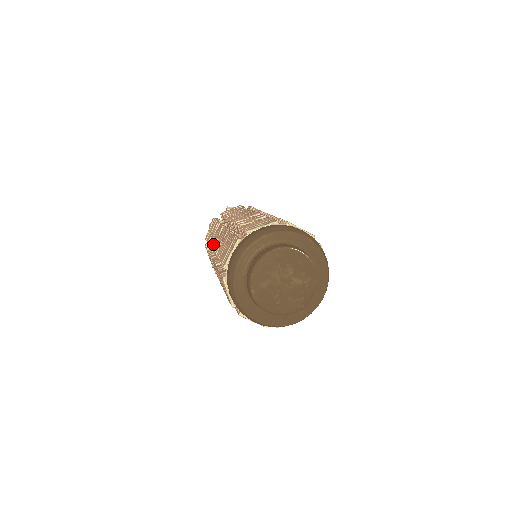
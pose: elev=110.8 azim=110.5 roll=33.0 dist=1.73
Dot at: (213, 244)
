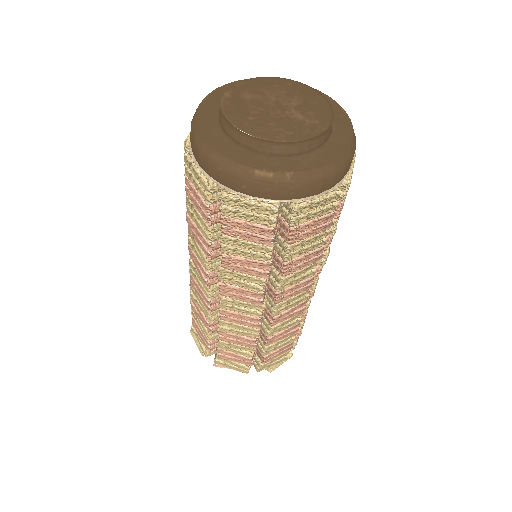
Dot at: occluded
